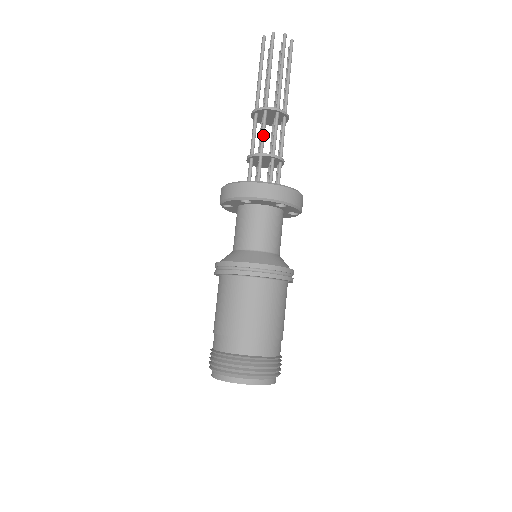
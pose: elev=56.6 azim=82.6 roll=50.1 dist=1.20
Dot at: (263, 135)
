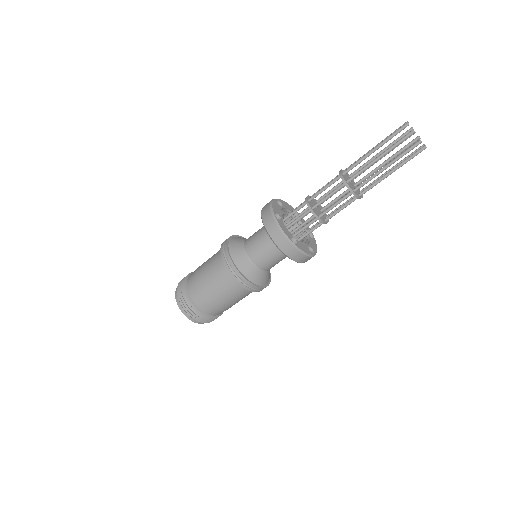
Dot at: occluded
